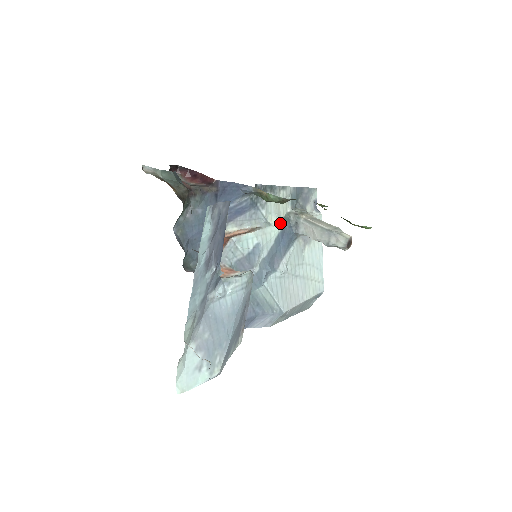
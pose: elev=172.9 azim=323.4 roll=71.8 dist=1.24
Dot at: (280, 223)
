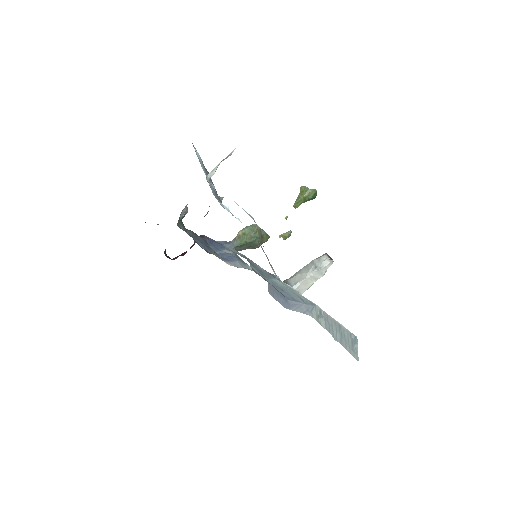
Dot at: occluded
